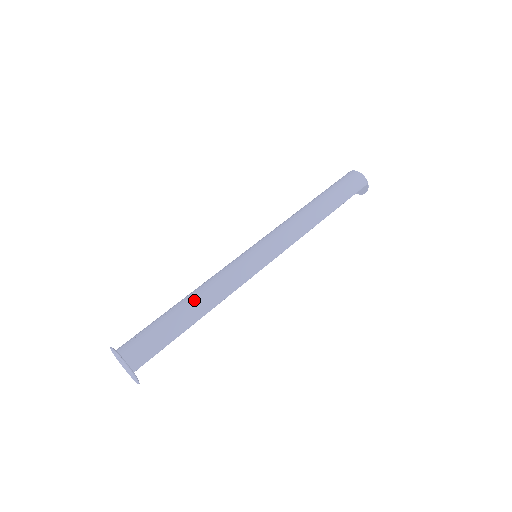
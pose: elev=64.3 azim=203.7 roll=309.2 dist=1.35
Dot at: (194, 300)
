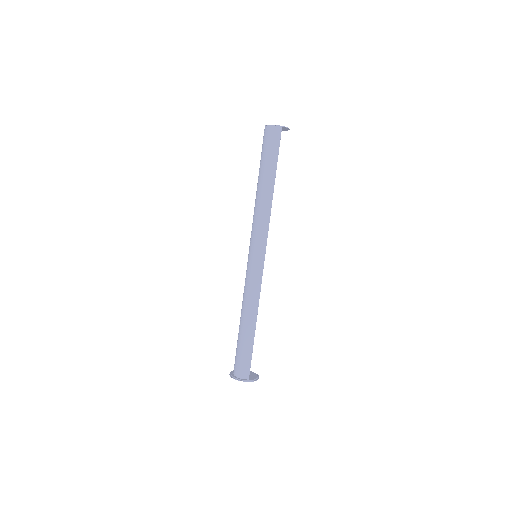
Dot at: (244, 319)
